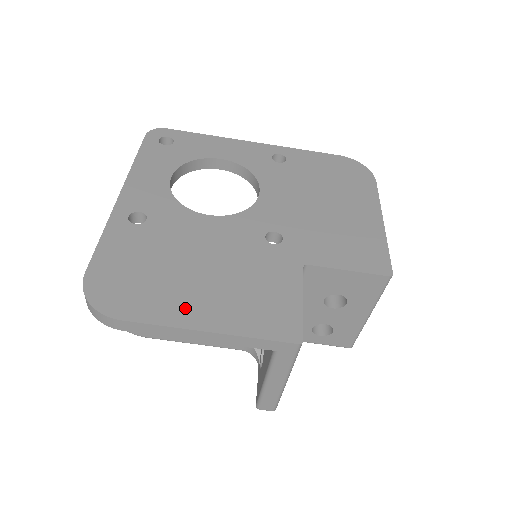
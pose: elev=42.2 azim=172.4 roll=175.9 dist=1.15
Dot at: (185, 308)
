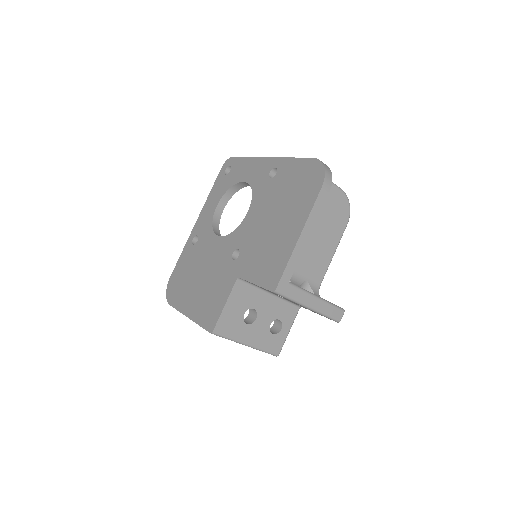
Dot at: (187, 302)
